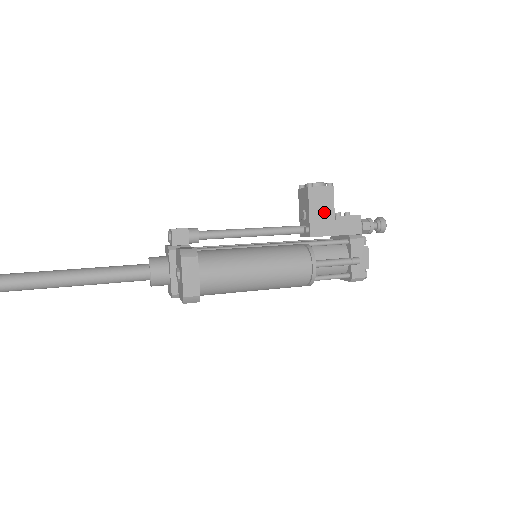
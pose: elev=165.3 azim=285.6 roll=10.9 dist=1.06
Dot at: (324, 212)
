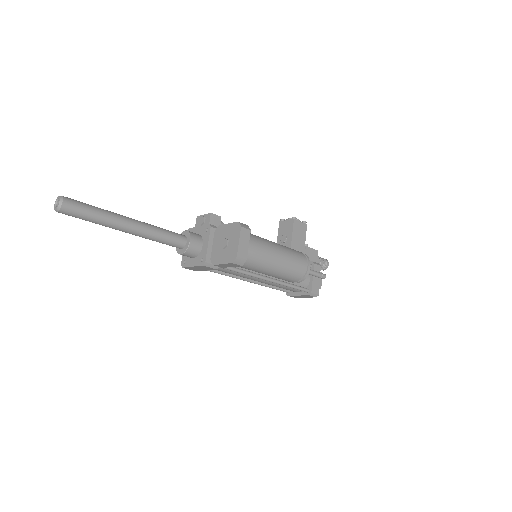
Dot at: (300, 240)
